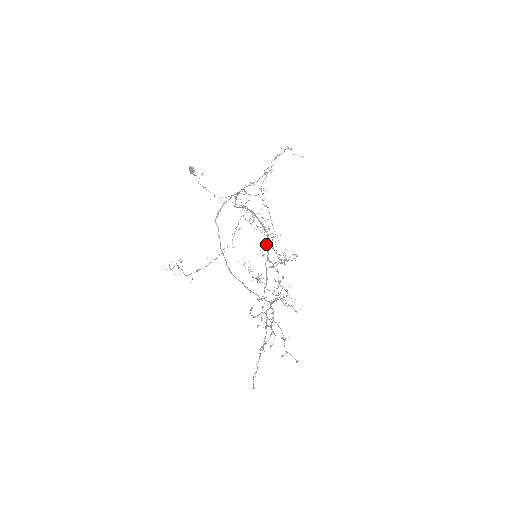
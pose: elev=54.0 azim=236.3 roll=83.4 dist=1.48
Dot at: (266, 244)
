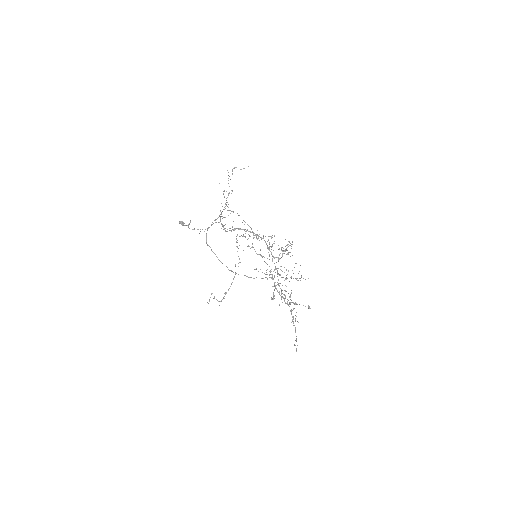
Dot at: (268, 247)
